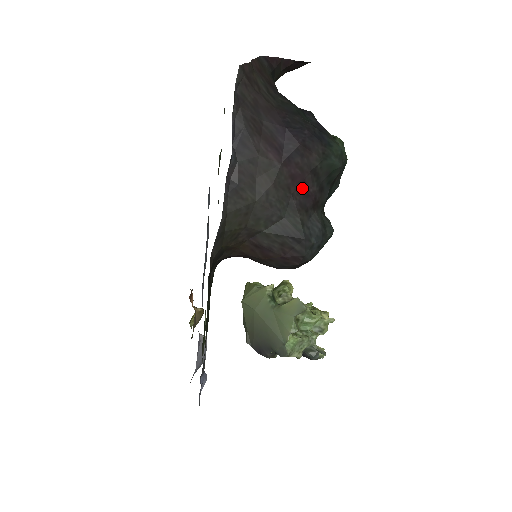
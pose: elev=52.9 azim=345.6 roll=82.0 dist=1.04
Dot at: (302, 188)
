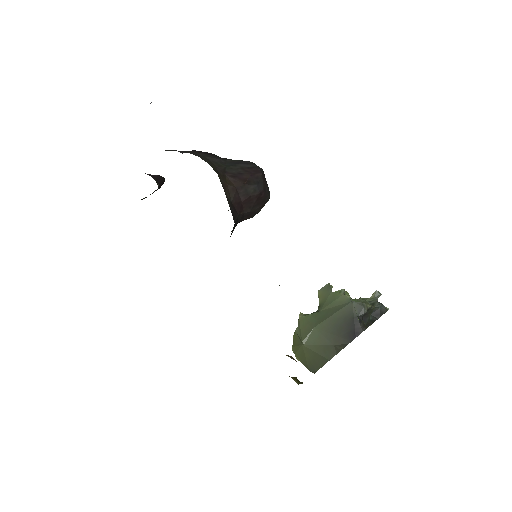
Dot at: occluded
